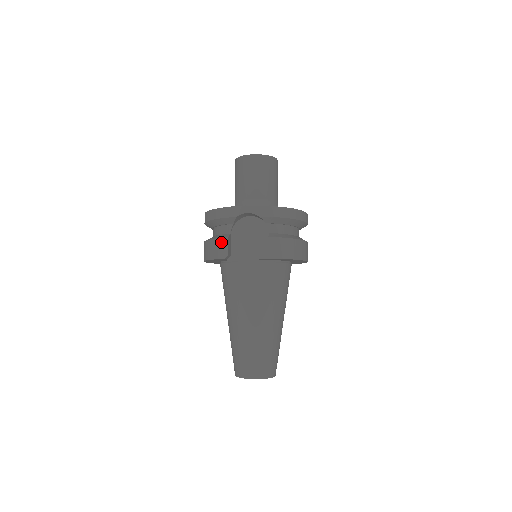
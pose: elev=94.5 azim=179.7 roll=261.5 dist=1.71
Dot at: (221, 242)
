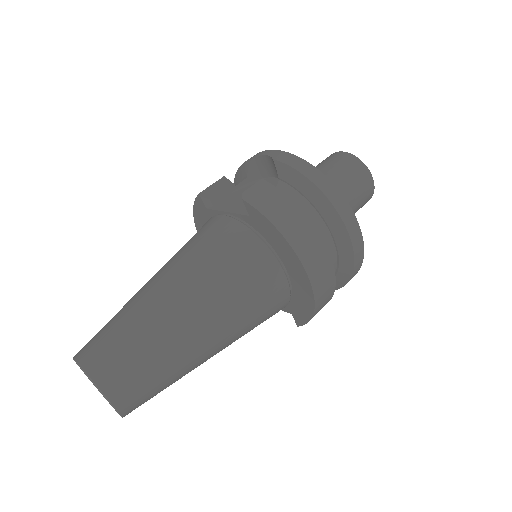
Dot at: occluded
